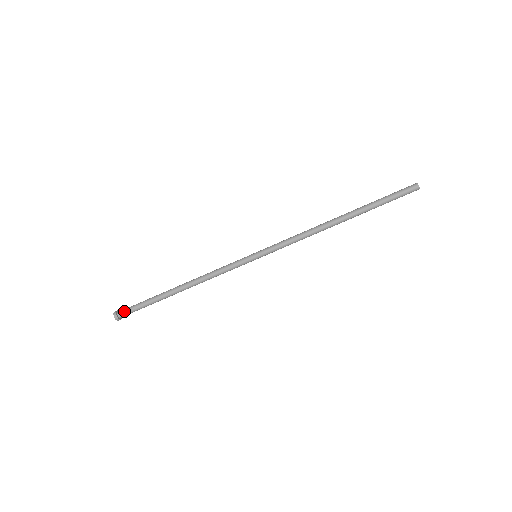
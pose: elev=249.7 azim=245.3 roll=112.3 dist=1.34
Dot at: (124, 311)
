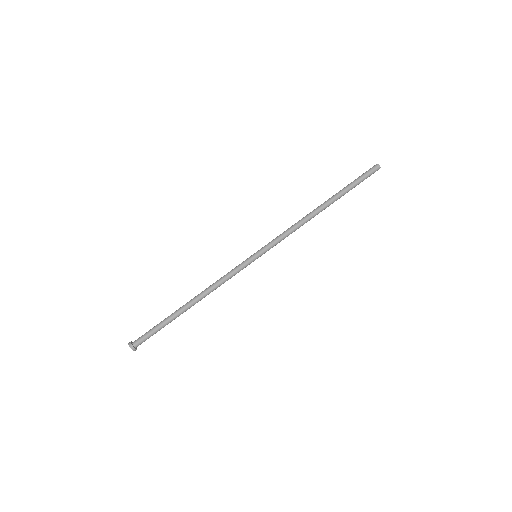
Dot at: (139, 339)
